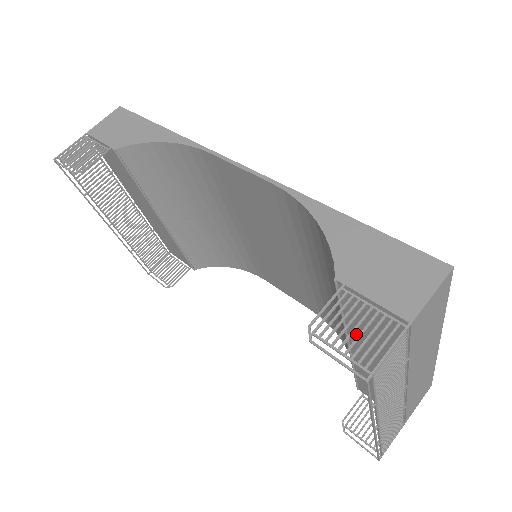
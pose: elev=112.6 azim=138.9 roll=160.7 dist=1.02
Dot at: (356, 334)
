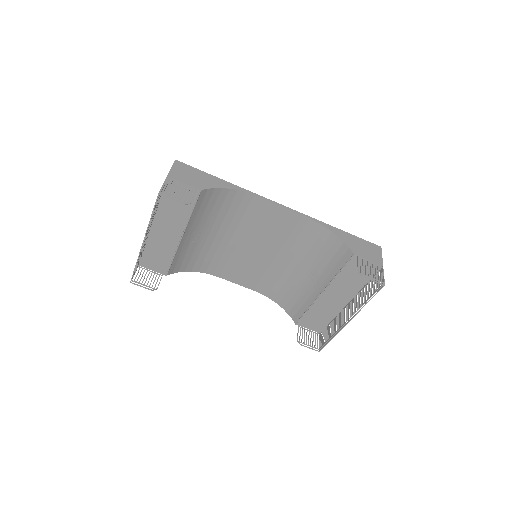
Dot at: (338, 282)
